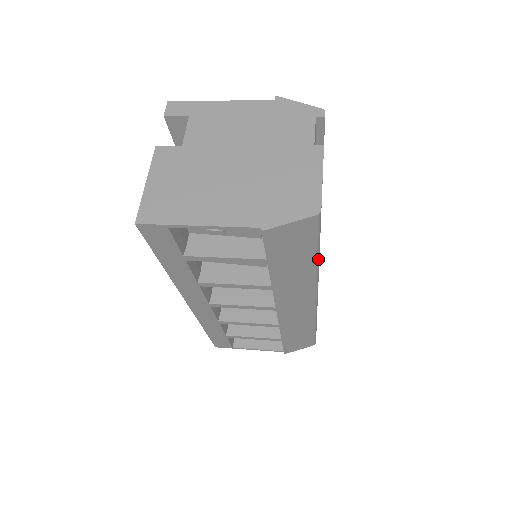
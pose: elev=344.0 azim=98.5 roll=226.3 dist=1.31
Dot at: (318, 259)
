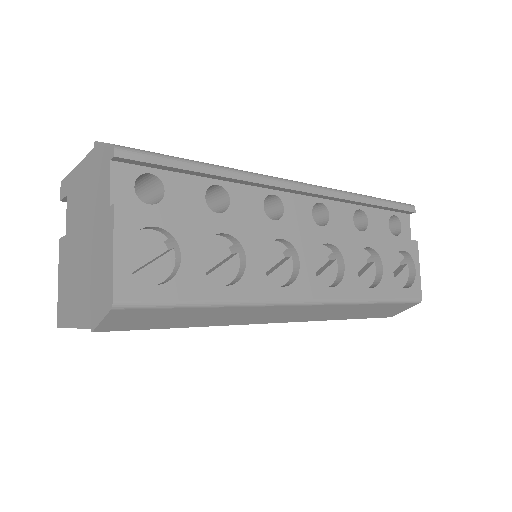
Dot at: (216, 304)
